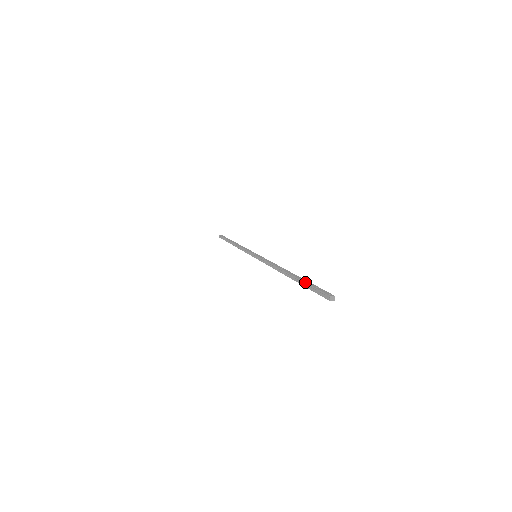
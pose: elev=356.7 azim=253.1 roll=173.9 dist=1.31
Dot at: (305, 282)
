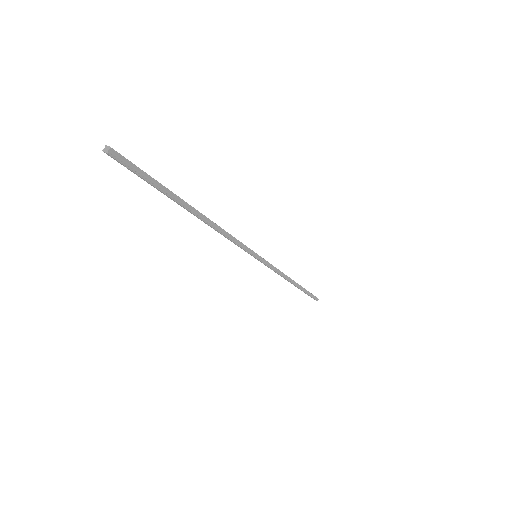
Dot at: (158, 182)
